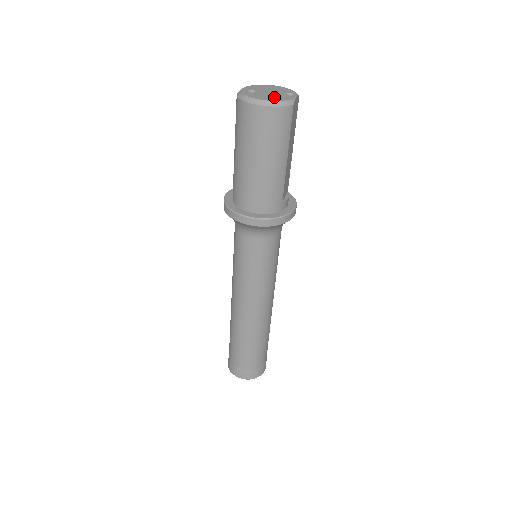
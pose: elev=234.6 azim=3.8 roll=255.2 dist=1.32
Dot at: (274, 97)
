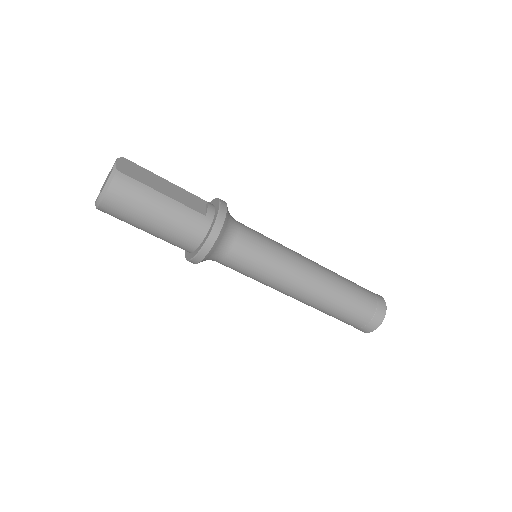
Dot at: occluded
